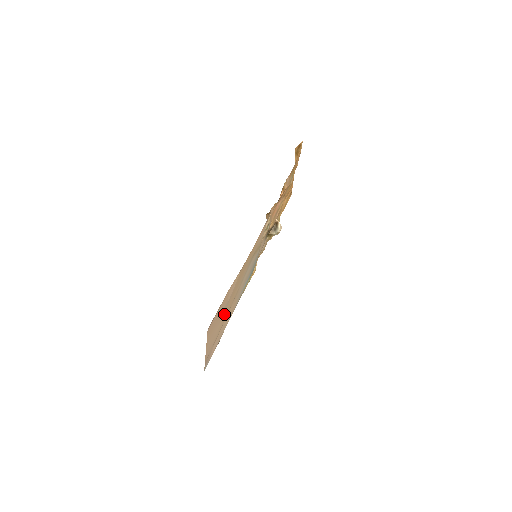
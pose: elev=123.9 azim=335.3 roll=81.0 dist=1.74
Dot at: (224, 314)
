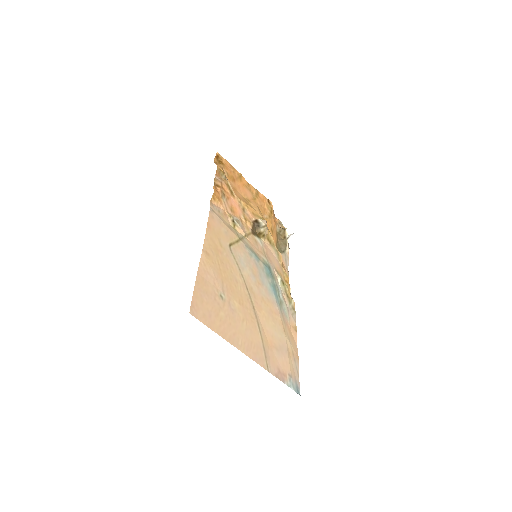
Dot at: (238, 309)
